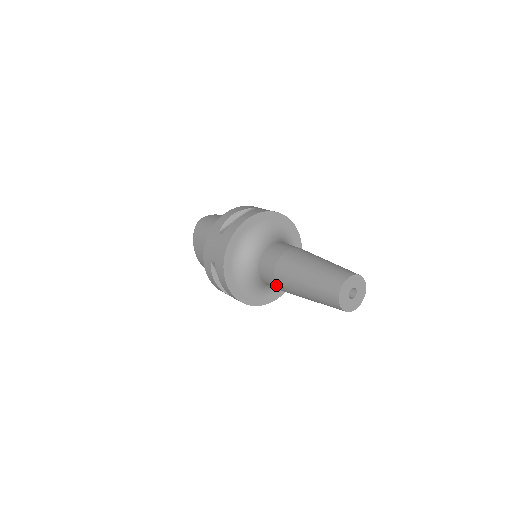
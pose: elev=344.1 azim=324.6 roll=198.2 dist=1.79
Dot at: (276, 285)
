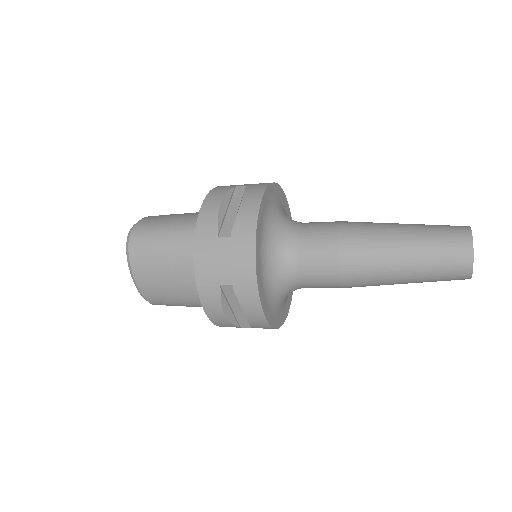
Dot at: (338, 283)
